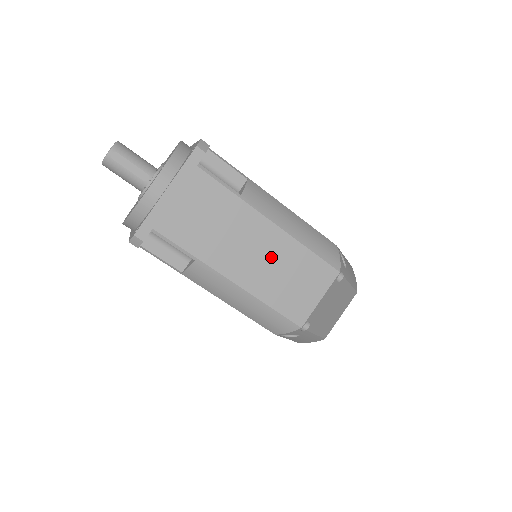
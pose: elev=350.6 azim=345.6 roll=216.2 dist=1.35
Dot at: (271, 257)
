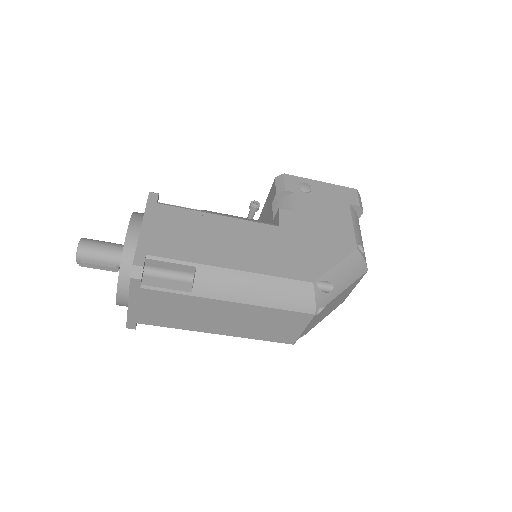
Dot at: (243, 318)
